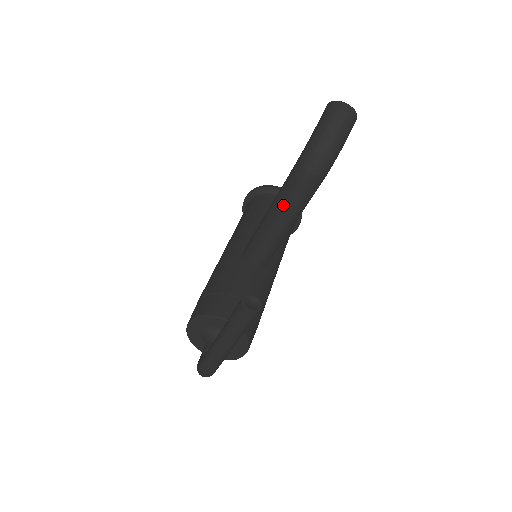
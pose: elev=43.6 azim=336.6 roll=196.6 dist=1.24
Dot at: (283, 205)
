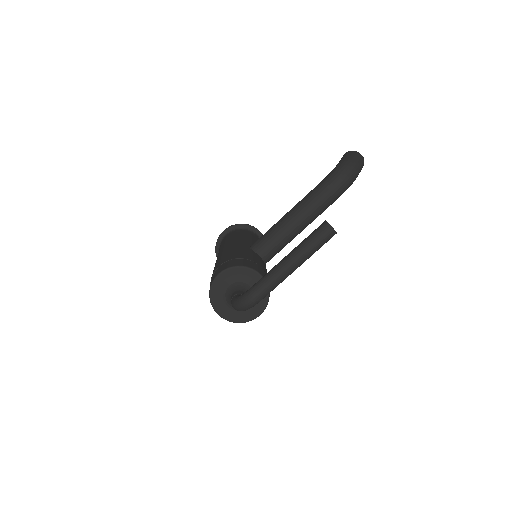
Dot at: (307, 207)
